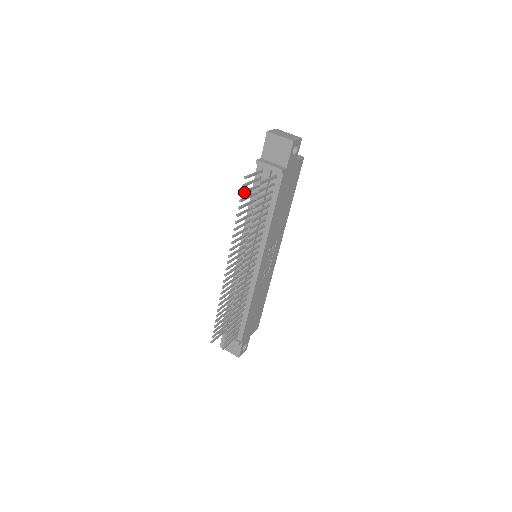
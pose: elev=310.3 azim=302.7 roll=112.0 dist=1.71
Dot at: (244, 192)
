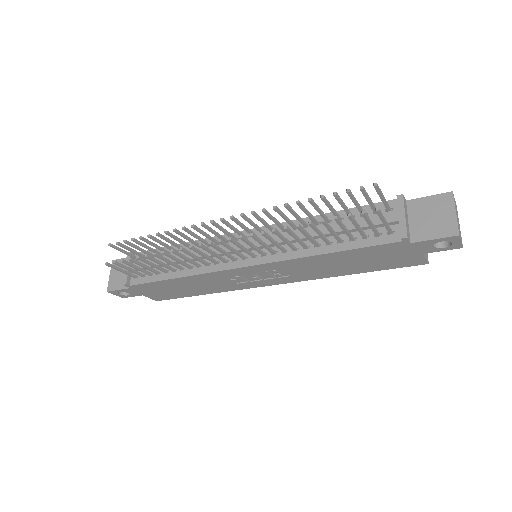
Dot at: (351, 194)
